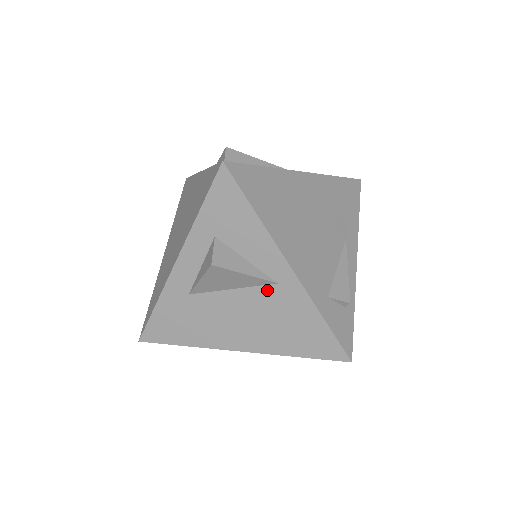
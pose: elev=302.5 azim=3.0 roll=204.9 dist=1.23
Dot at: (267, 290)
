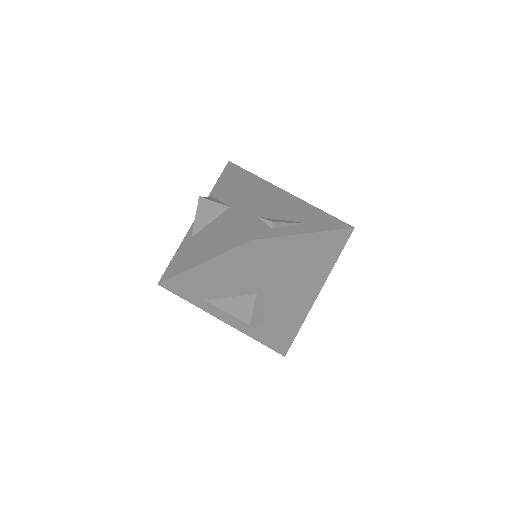
Dot at: (224, 214)
